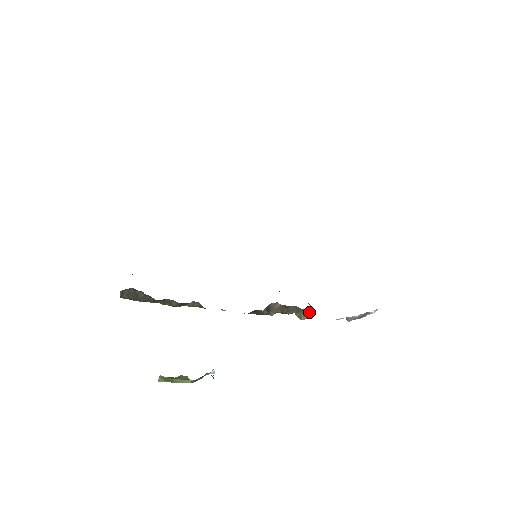
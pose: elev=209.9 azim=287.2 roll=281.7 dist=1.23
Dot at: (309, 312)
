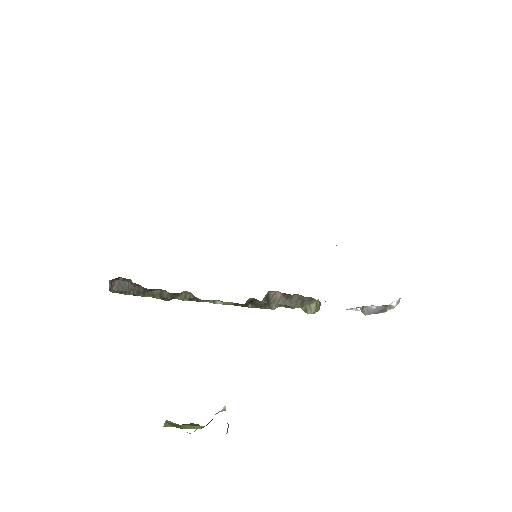
Dot at: (316, 304)
